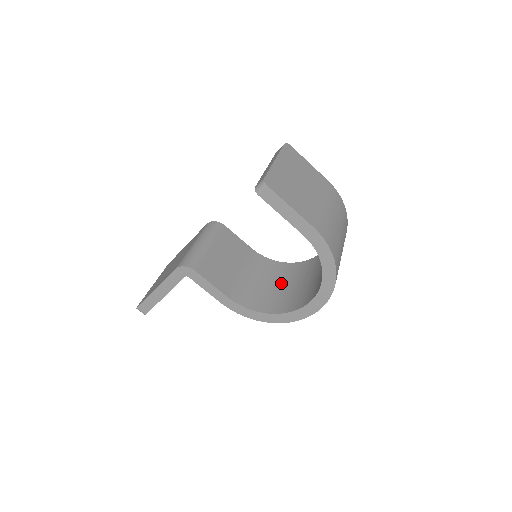
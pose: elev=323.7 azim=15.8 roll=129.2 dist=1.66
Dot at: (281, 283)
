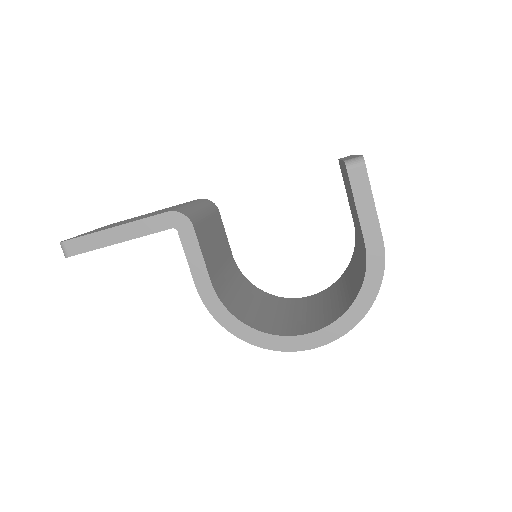
Dot at: (259, 305)
